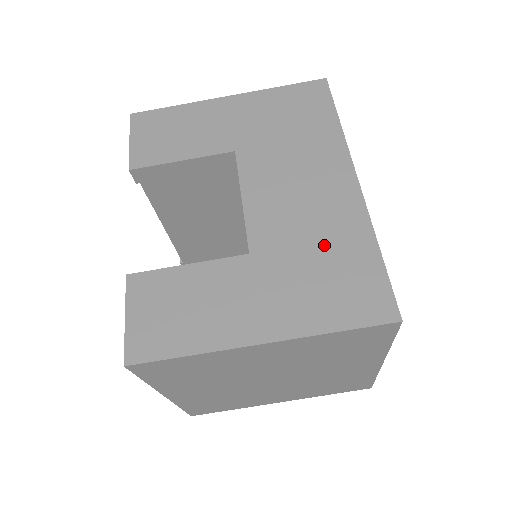
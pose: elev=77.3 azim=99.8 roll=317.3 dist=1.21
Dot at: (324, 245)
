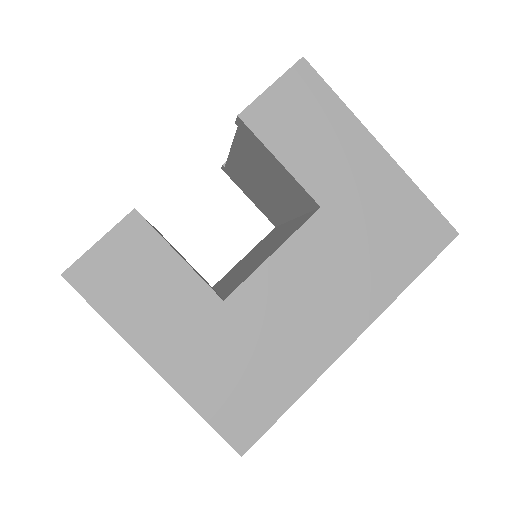
Dot at: (271, 357)
